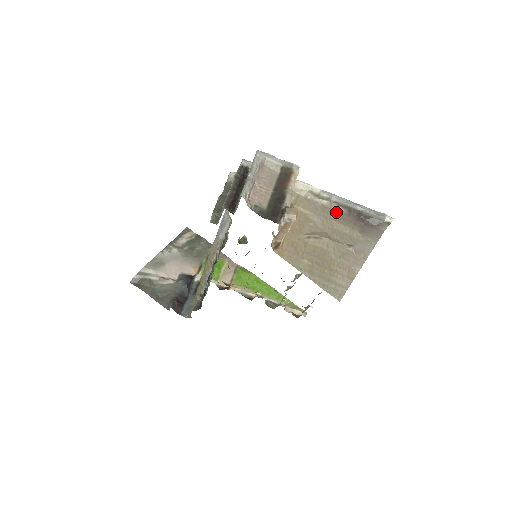
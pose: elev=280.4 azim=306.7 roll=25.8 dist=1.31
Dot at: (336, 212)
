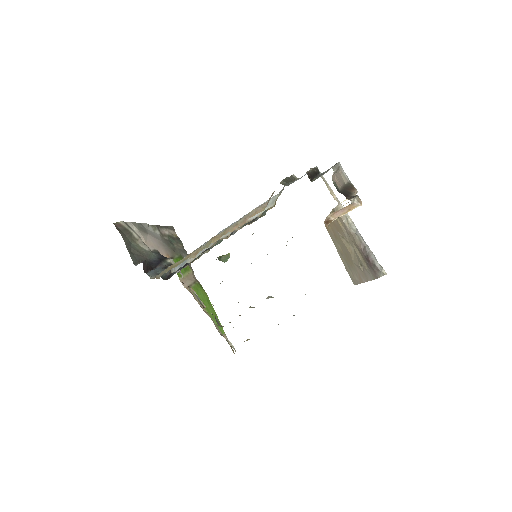
Dot at: (356, 243)
